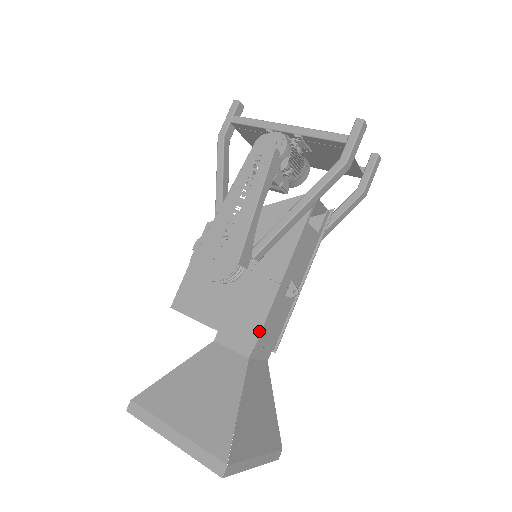
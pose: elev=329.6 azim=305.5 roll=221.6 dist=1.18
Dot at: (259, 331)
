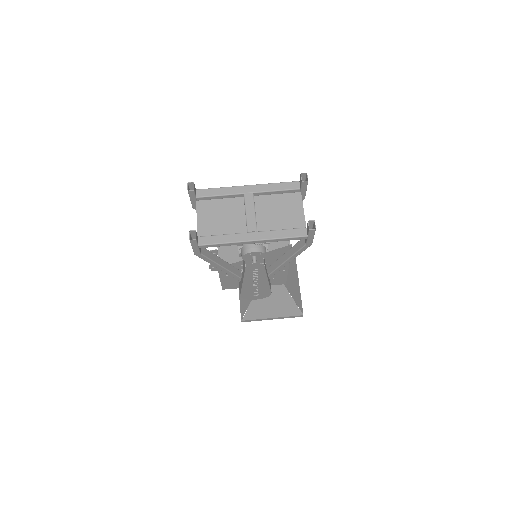
Dot at: (285, 281)
